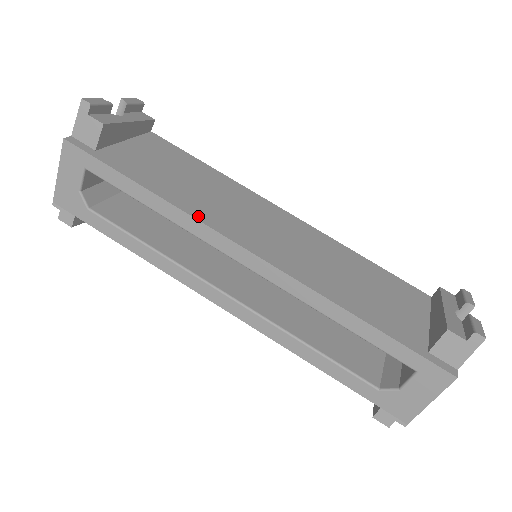
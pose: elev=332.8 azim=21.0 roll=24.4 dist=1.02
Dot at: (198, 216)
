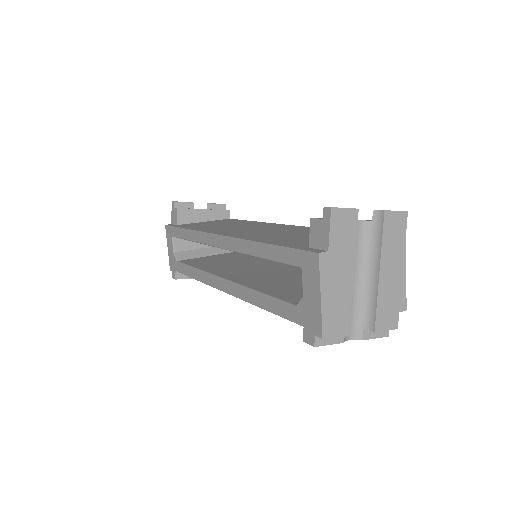
Dot at: occluded
